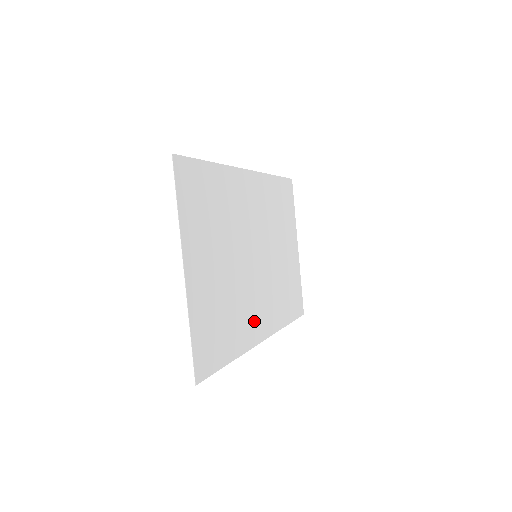
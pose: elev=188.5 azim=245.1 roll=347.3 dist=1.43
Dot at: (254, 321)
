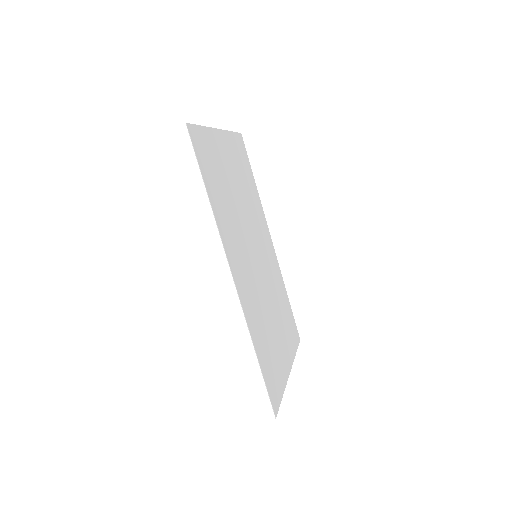
Dot at: (234, 252)
